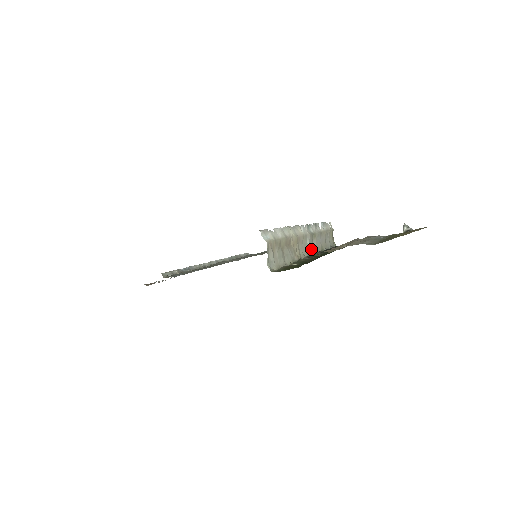
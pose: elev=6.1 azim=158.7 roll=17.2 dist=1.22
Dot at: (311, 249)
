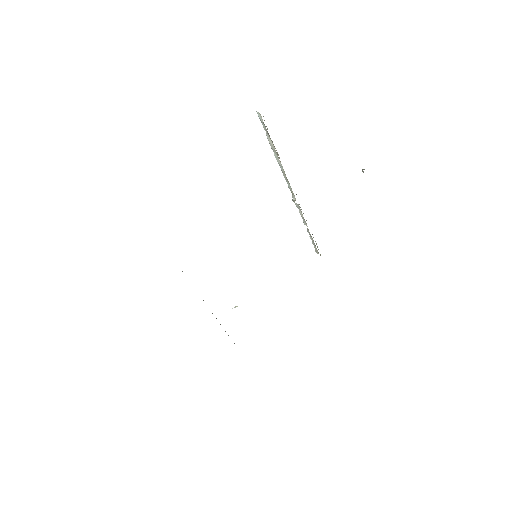
Dot at: occluded
